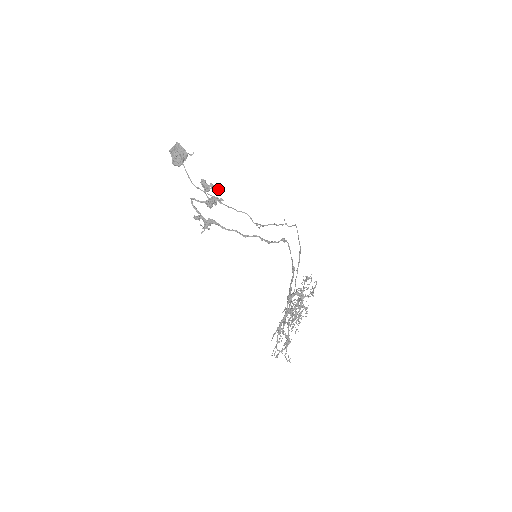
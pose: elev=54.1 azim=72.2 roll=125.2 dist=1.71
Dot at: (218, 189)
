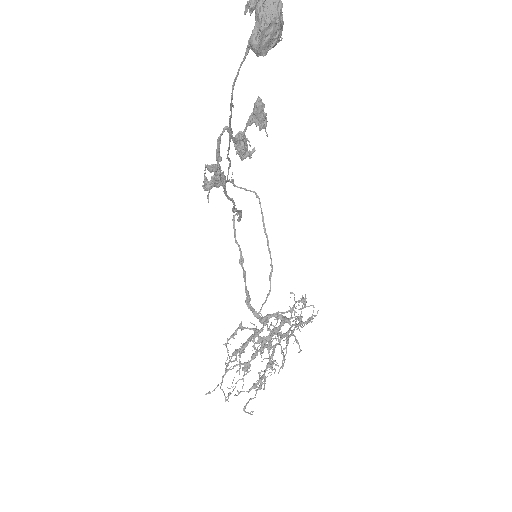
Dot at: occluded
